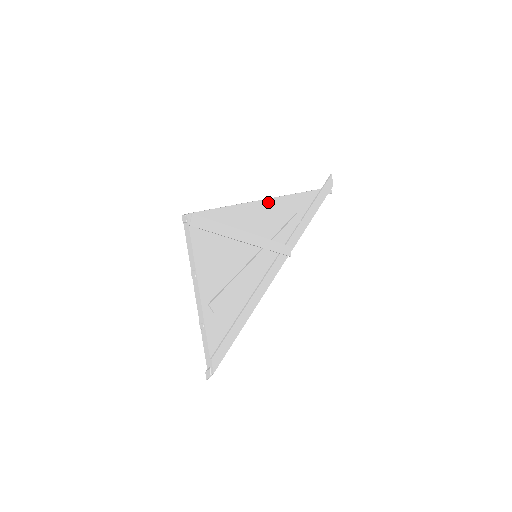
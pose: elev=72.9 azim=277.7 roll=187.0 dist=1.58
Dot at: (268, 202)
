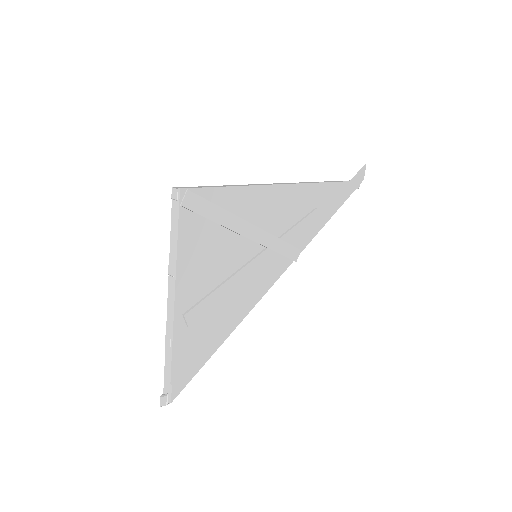
Dot at: (287, 188)
